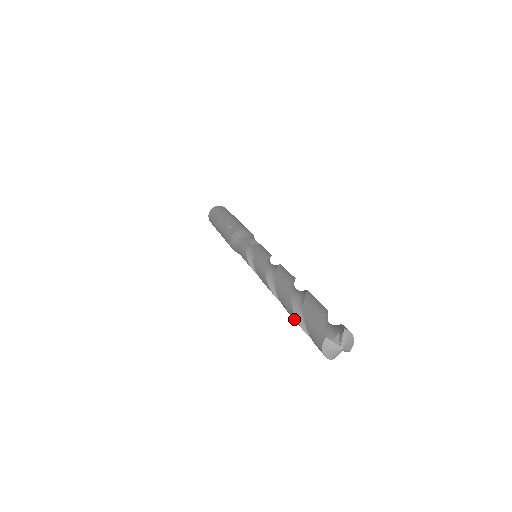
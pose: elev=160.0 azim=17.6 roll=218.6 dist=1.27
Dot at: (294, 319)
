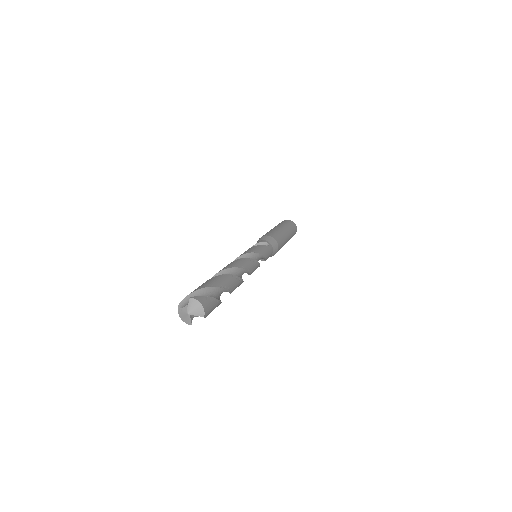
Dot at: occluded
